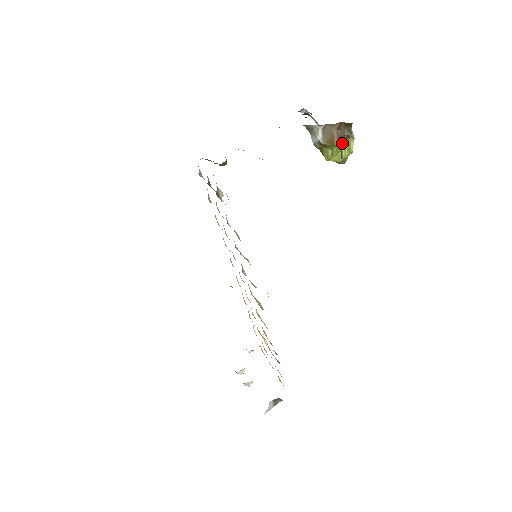
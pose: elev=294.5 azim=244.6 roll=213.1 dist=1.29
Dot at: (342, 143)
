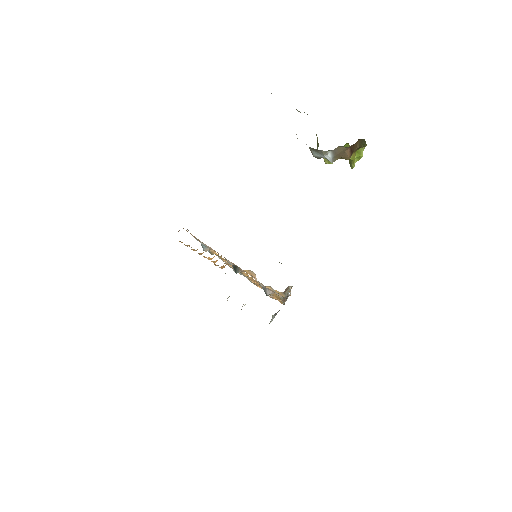
Dot at: (353, 155)
